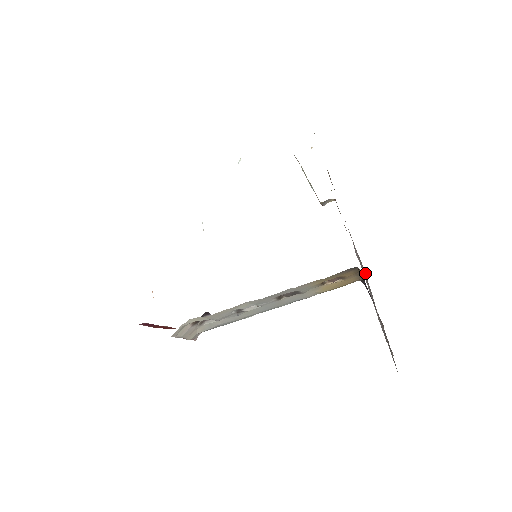
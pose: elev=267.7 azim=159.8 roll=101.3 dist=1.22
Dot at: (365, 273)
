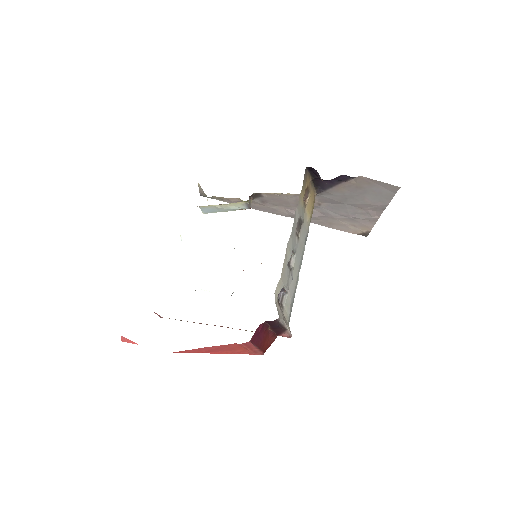
Dot at: occluded
